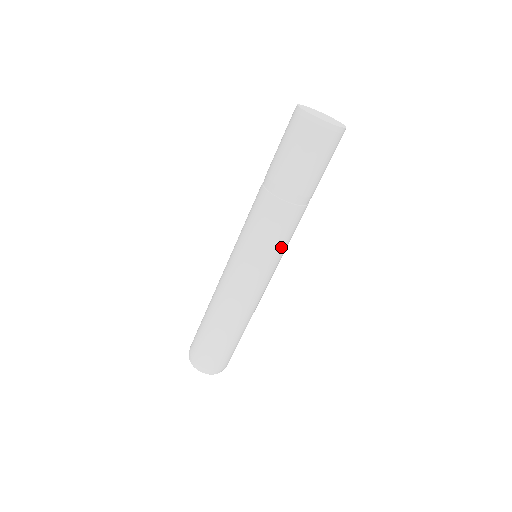
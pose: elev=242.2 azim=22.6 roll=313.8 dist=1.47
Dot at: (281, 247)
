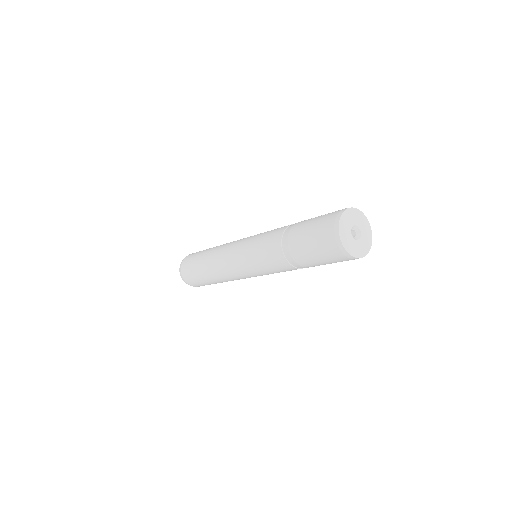
Dot at: occluded
